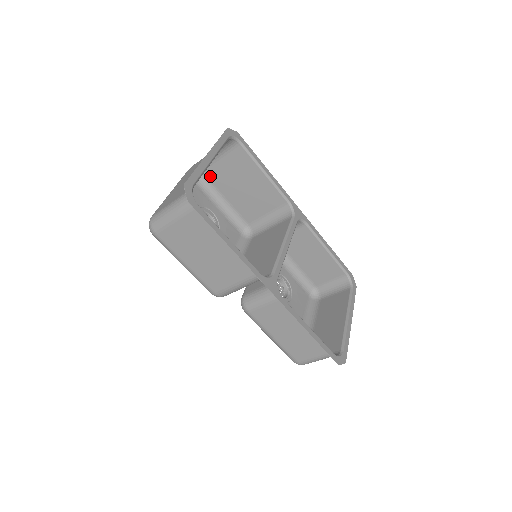
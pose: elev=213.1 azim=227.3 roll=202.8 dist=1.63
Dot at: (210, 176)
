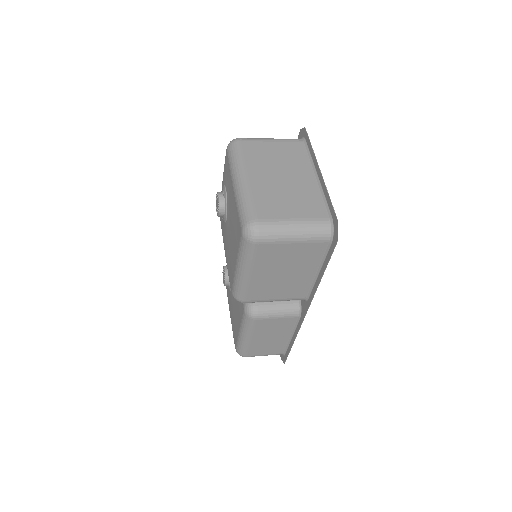
Dot at: occluded
